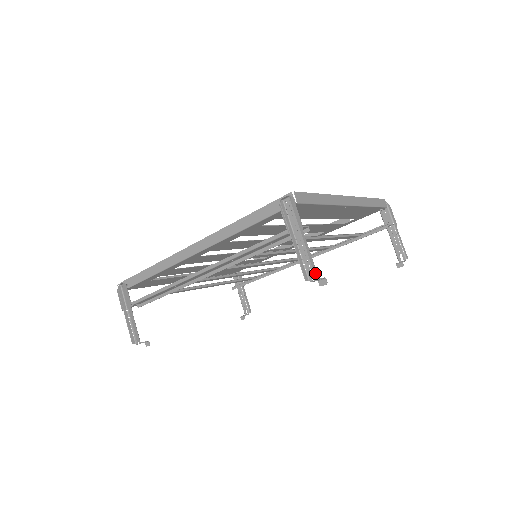
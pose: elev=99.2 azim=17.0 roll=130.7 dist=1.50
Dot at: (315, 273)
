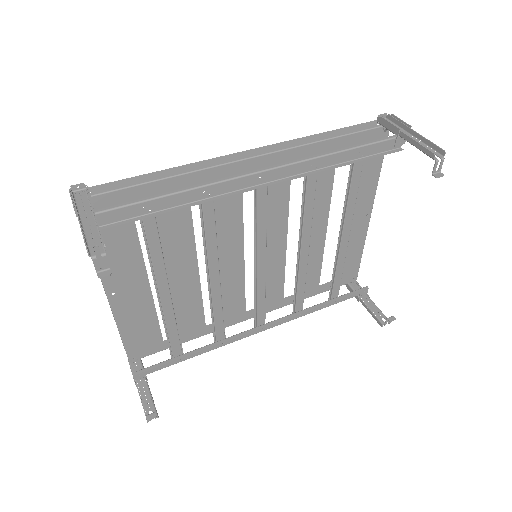
Dot at: (442, 151)
